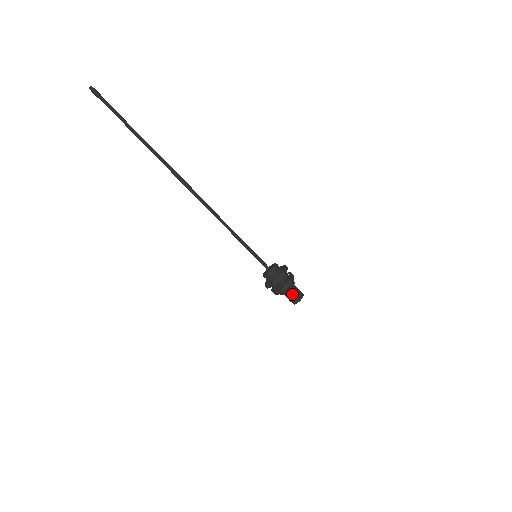
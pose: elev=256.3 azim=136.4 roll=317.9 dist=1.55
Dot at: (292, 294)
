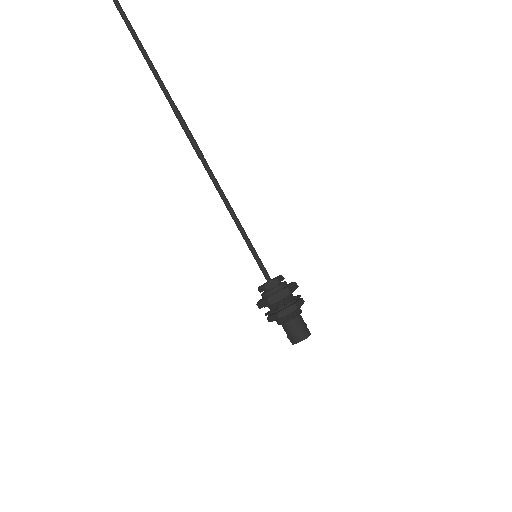
Dot at: (293, 326)
